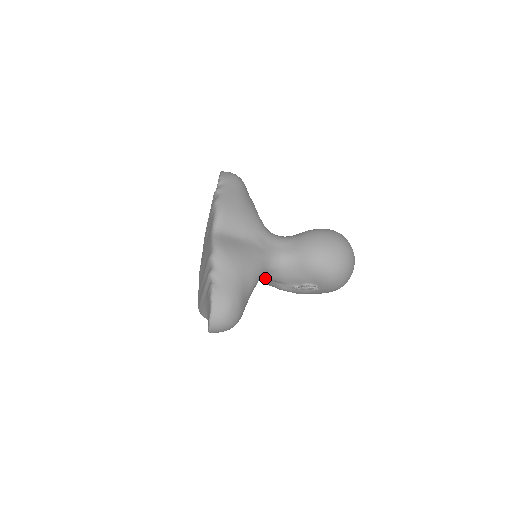
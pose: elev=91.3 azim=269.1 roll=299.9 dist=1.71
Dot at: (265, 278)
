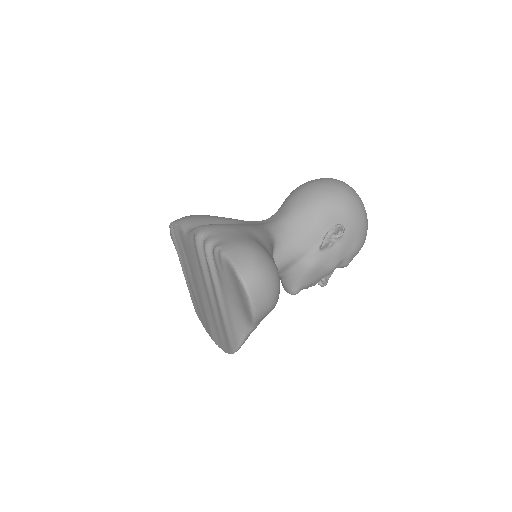
Dot at: (280, 259)
